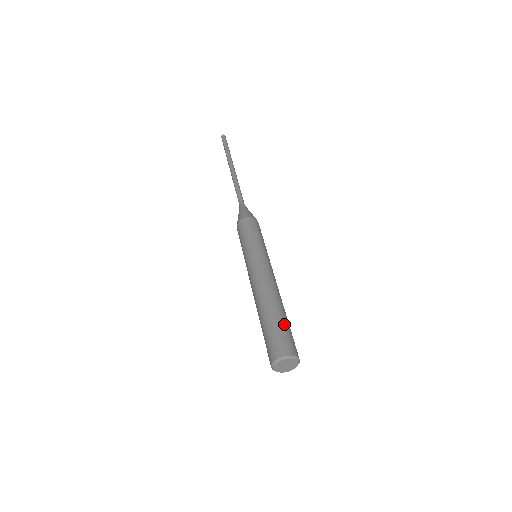
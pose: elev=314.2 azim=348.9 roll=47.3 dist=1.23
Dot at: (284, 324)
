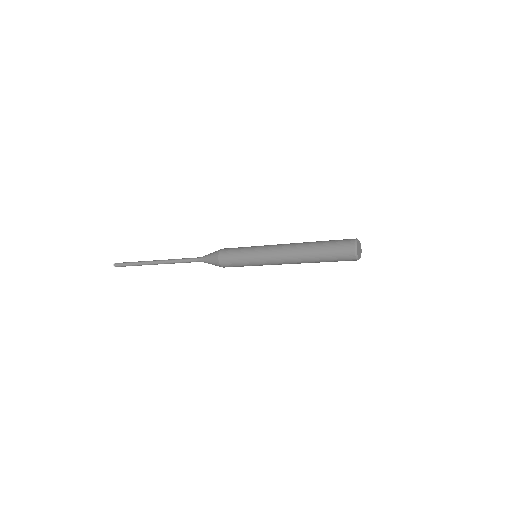
Dot at: occluded
